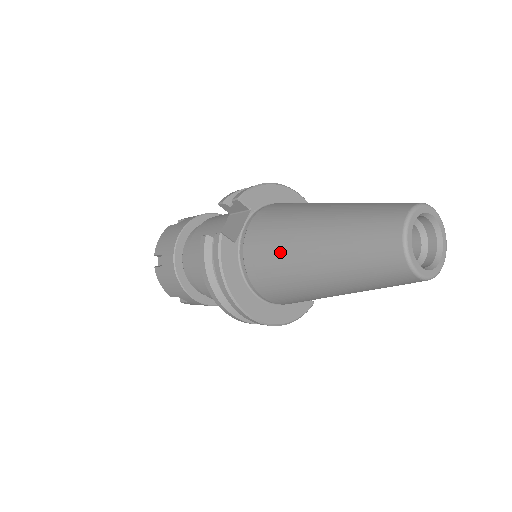
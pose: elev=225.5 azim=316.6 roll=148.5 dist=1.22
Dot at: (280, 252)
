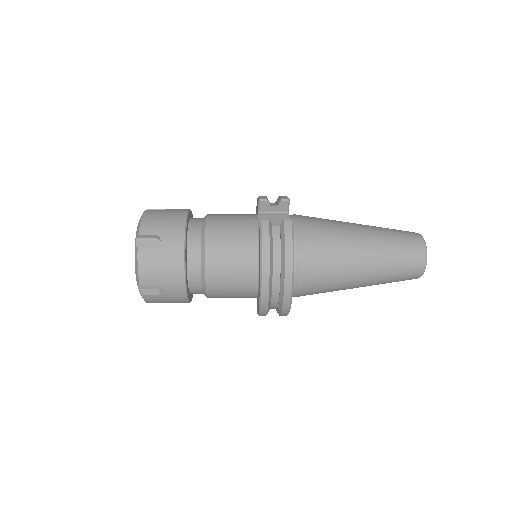
Dot at: (337, 246)
